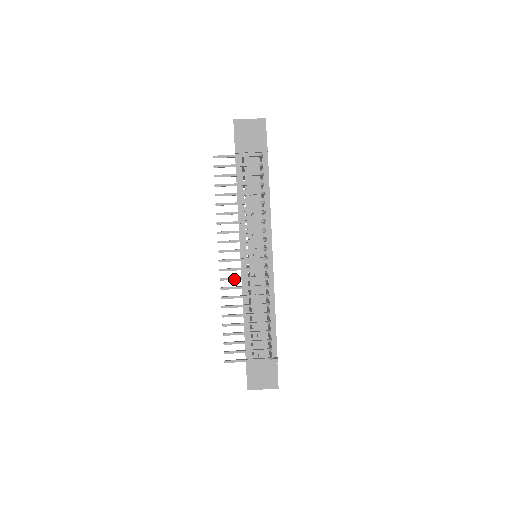
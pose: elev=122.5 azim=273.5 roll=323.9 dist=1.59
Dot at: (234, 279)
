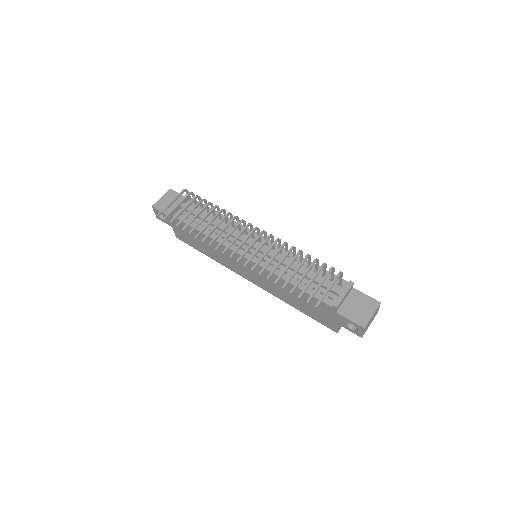
Dot at: (253, 256)
